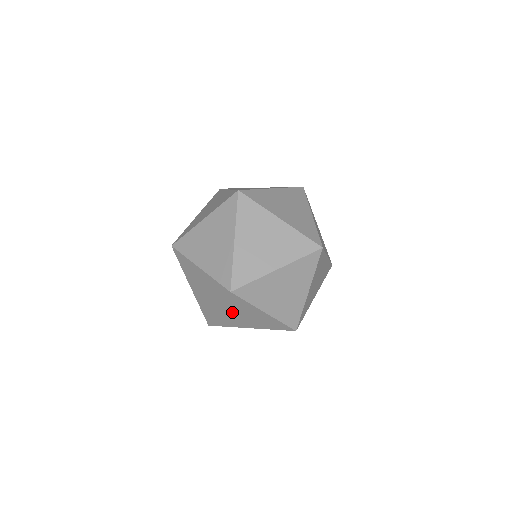
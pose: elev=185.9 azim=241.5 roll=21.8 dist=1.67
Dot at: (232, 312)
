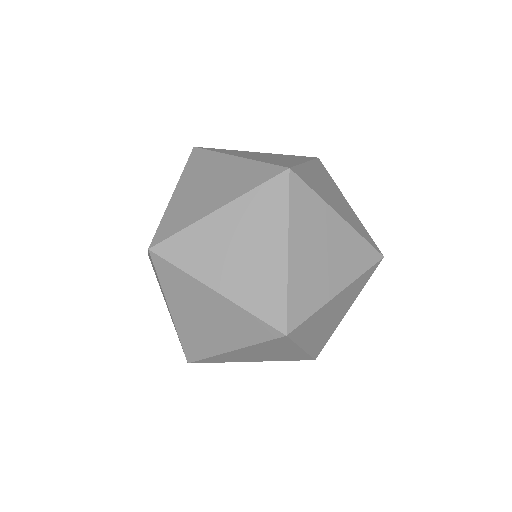
Dot at: (251, 351)
